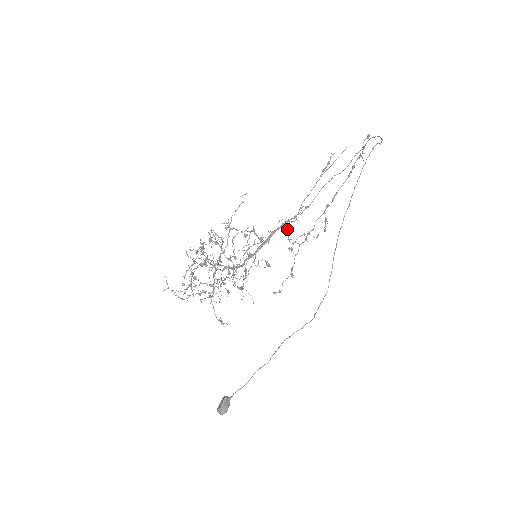
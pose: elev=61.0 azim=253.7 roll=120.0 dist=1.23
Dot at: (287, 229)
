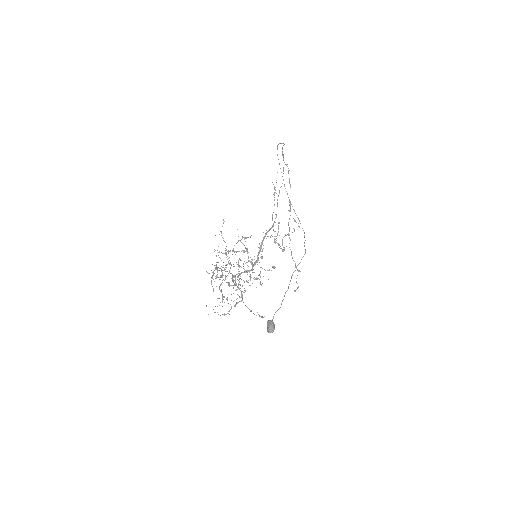
Dot at: (274, 241)
